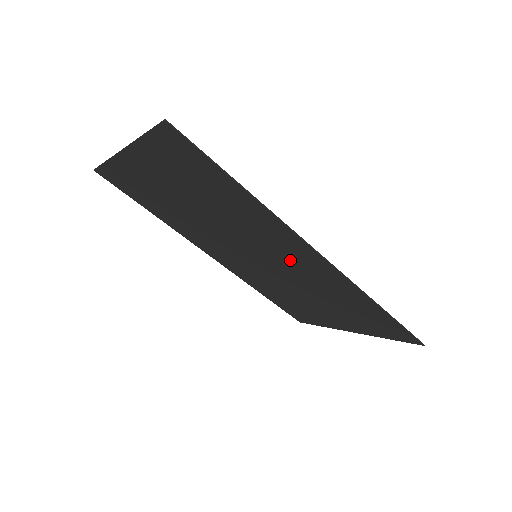
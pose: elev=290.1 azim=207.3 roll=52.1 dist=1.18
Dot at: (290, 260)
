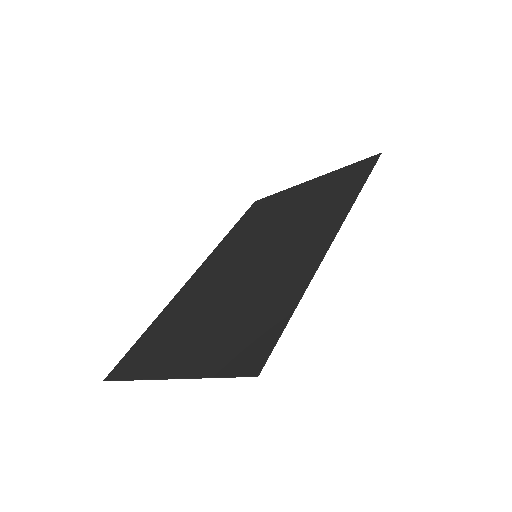
Dot at: (296, 242)
